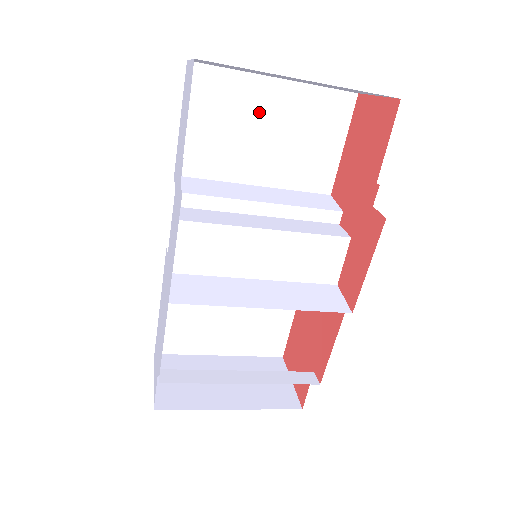
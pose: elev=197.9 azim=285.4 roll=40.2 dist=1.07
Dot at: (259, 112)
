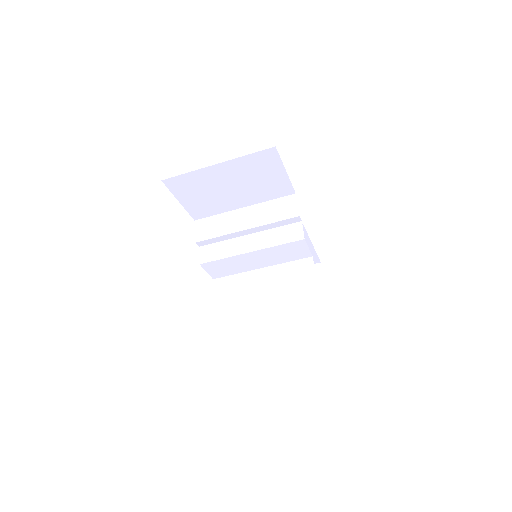
Dot at: (219, 181)
